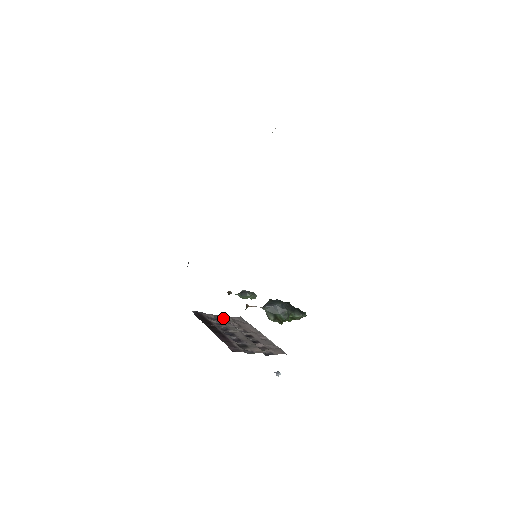
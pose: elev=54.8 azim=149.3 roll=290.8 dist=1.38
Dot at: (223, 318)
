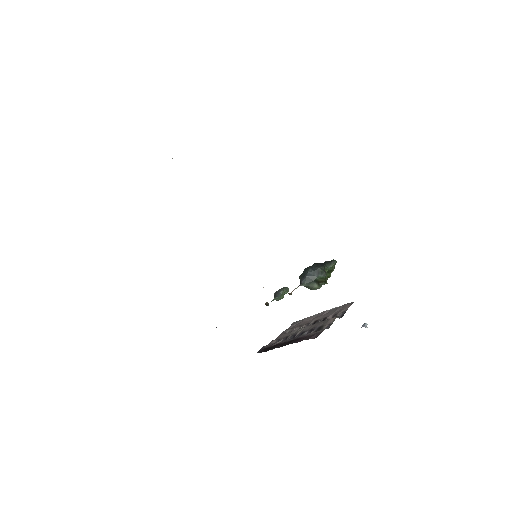
Dot at: (283, 335)
